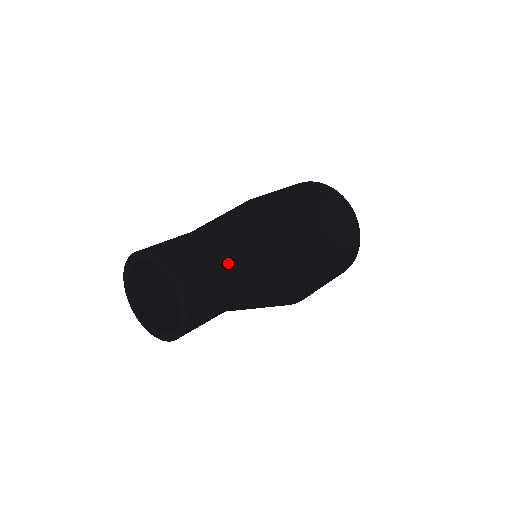
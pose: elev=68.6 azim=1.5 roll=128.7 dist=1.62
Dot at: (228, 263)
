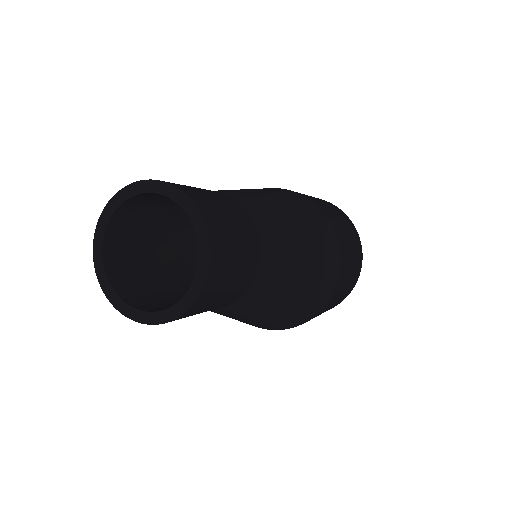
Dot at: (255, 251)
